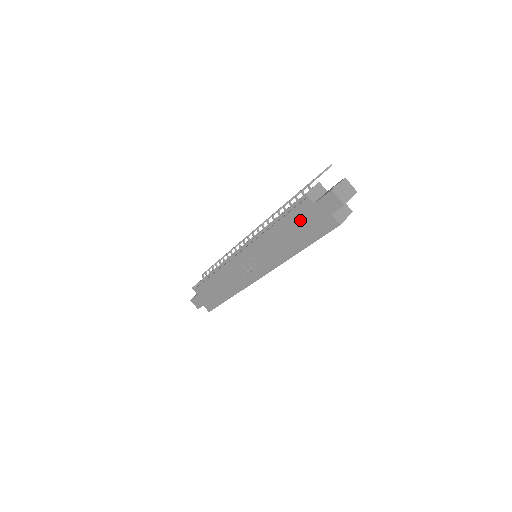
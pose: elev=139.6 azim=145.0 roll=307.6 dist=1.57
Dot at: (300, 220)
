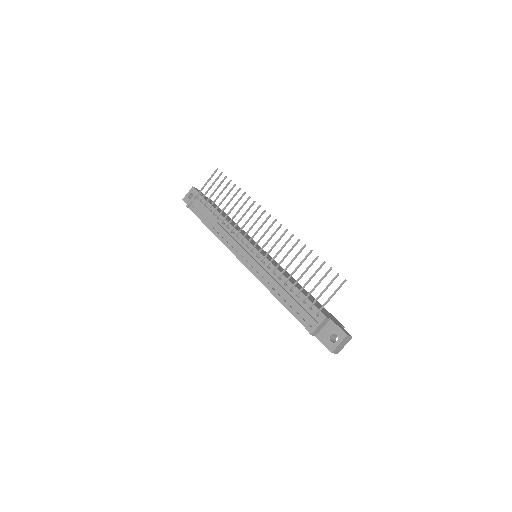
Dot at: occluded
